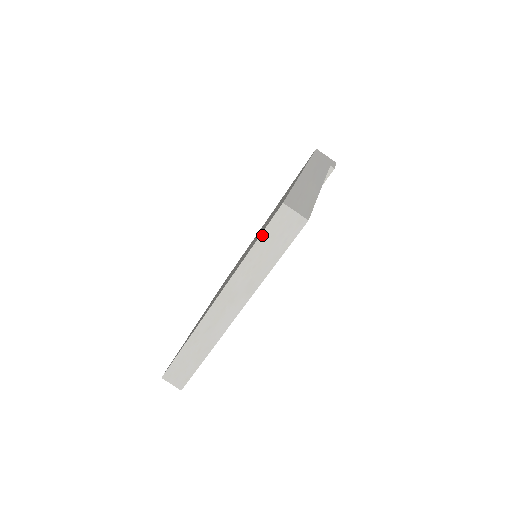
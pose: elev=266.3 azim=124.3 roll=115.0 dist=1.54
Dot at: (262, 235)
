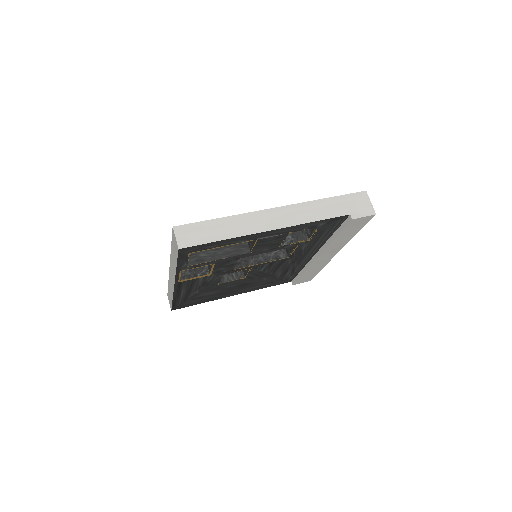
Dot at: (172, 241)
